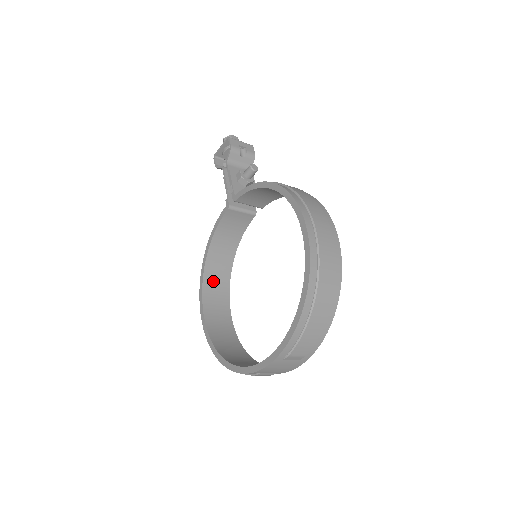
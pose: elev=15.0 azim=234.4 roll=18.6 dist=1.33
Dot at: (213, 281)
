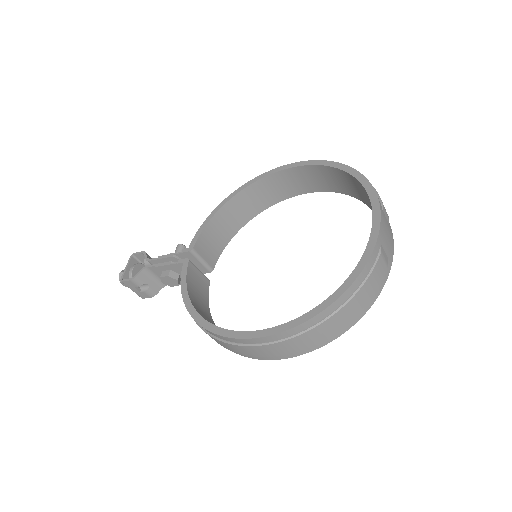
Dot at: occluded
